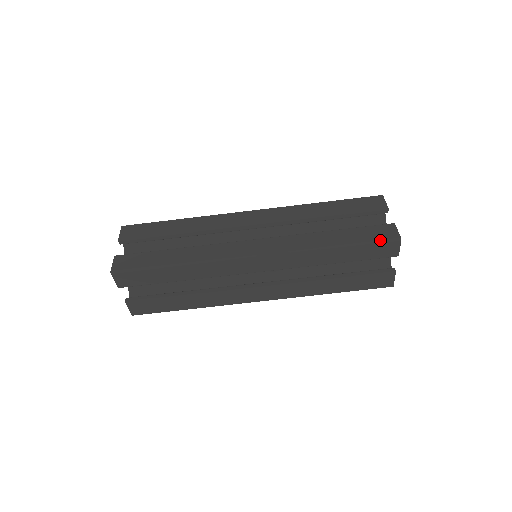
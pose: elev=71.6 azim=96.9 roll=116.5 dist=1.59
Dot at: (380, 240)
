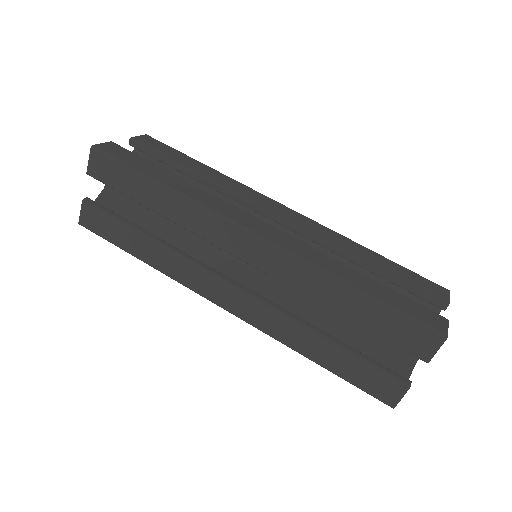
Dot at: (418, 320)
